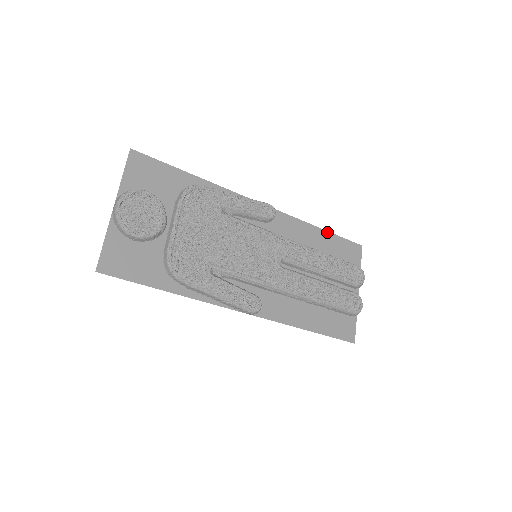
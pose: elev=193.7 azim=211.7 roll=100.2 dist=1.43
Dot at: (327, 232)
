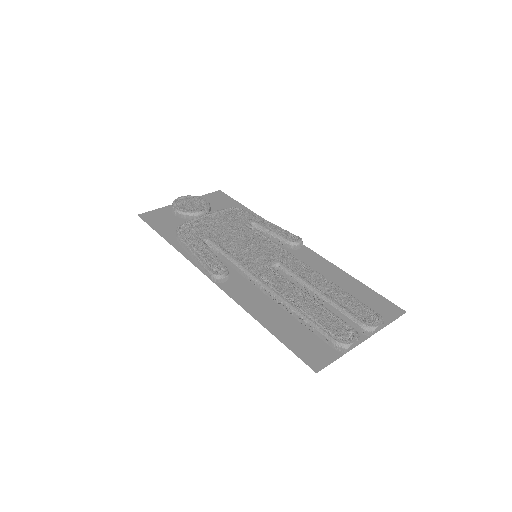
Dot at: (358, 282)
